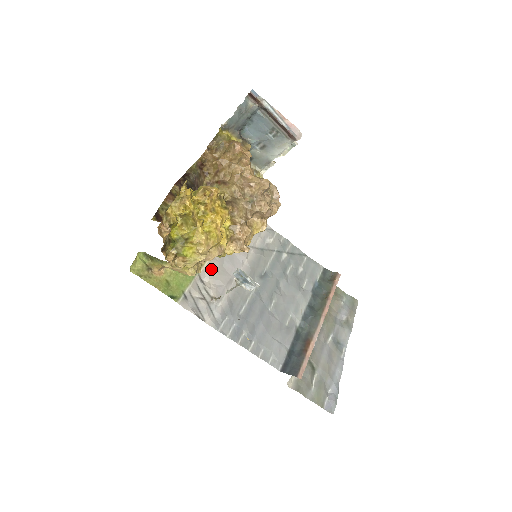
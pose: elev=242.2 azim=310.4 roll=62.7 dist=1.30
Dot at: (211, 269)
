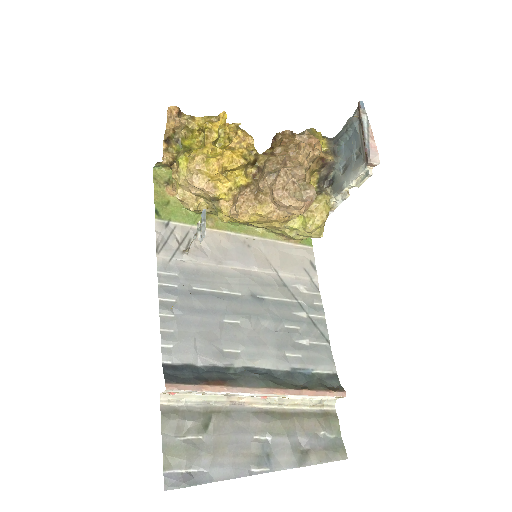
Dot at: (215, 237)
